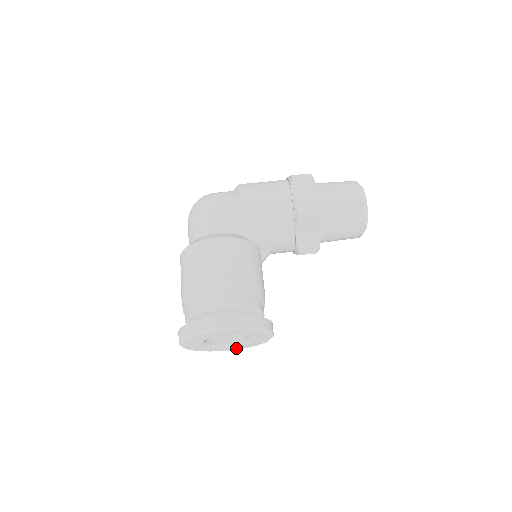
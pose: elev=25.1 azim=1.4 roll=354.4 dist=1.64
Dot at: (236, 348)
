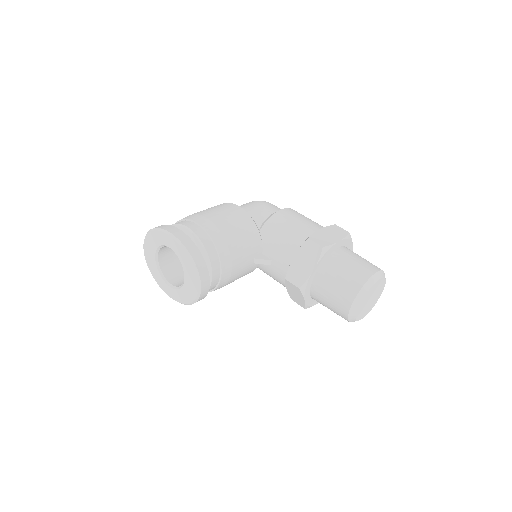
Dot at: (173, 295)
